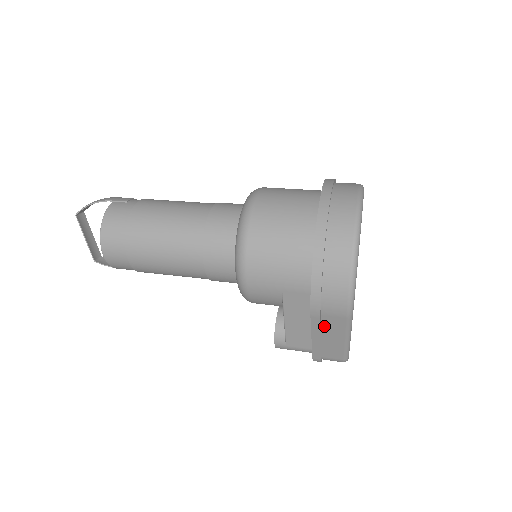
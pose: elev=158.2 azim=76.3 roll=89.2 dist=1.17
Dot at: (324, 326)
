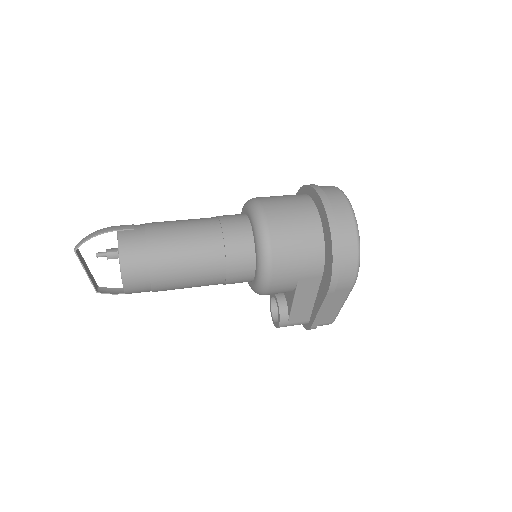
Dot at: (331, 299)
